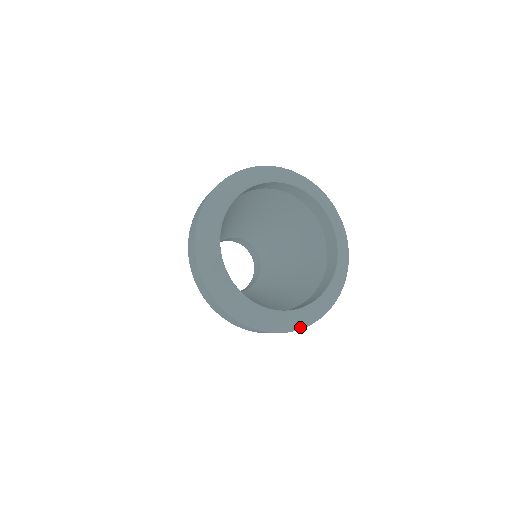
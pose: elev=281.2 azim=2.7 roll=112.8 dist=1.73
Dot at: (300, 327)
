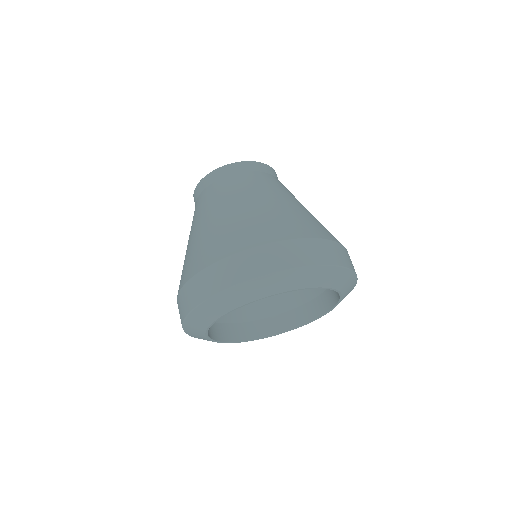
Dot at: occluded
